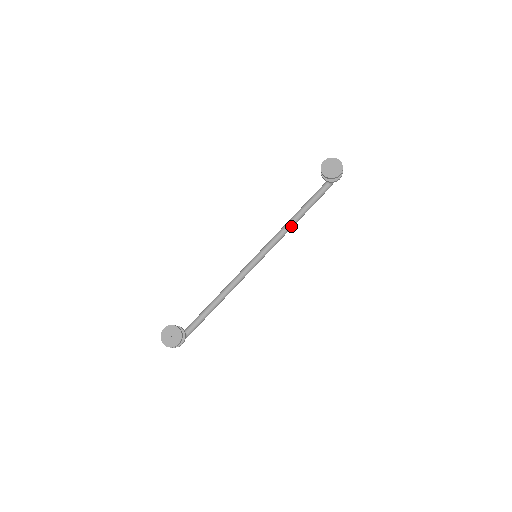
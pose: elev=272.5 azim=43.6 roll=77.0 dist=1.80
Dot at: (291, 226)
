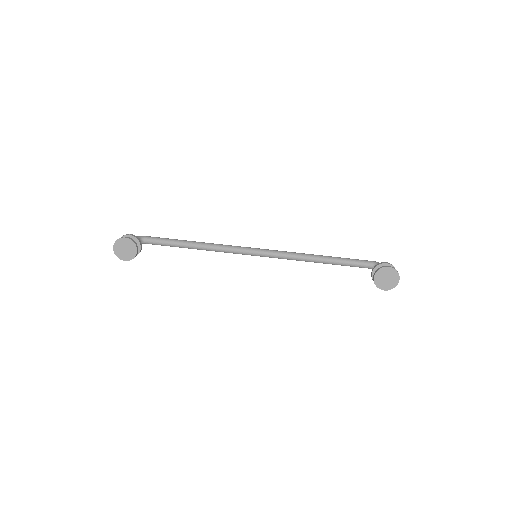
Dot at: (308, 261)
